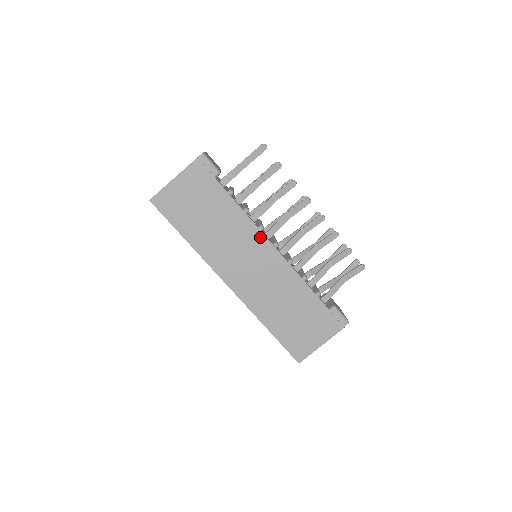
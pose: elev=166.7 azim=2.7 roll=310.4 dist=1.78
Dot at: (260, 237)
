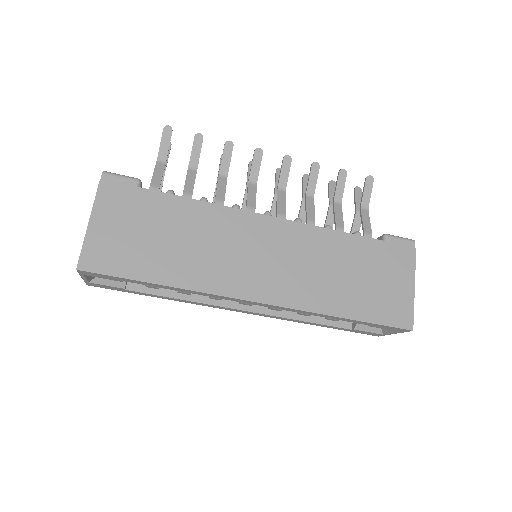
Dot at: (244, 216)
